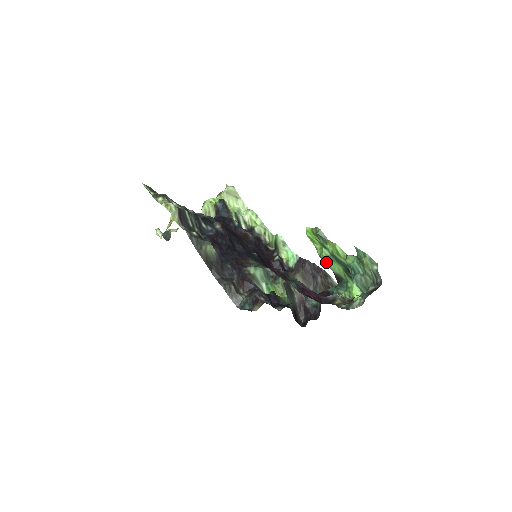
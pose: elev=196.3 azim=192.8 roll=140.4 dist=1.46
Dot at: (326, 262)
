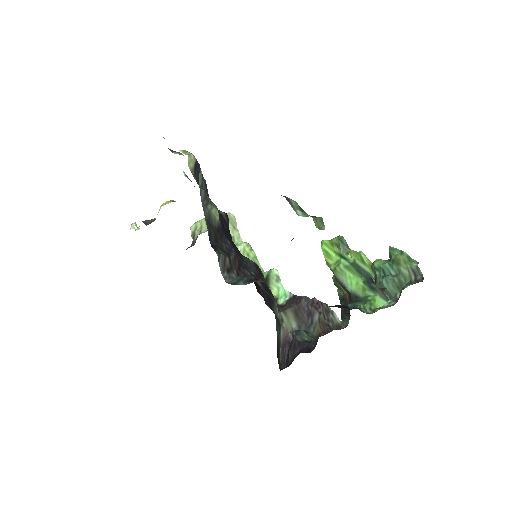
Dot at: (341, 276)
